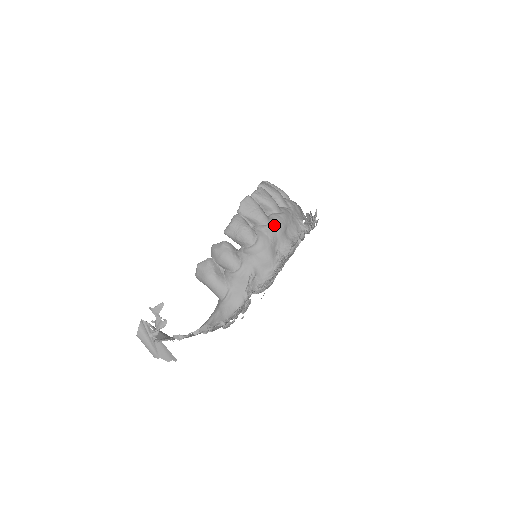
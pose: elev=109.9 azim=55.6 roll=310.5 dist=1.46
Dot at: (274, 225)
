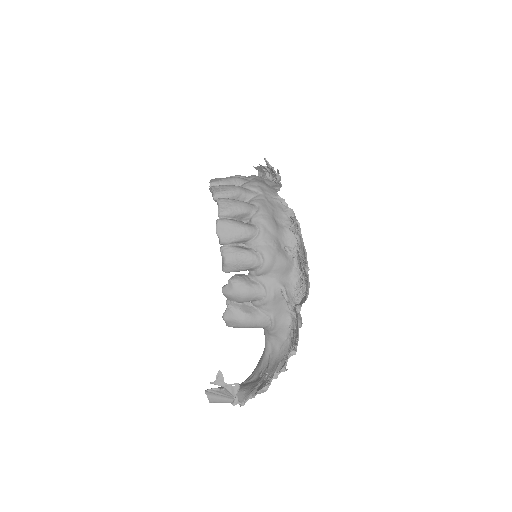
Dot at: (264, 229)
